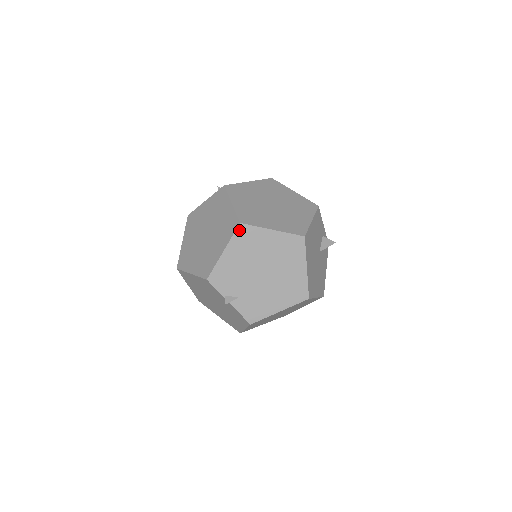
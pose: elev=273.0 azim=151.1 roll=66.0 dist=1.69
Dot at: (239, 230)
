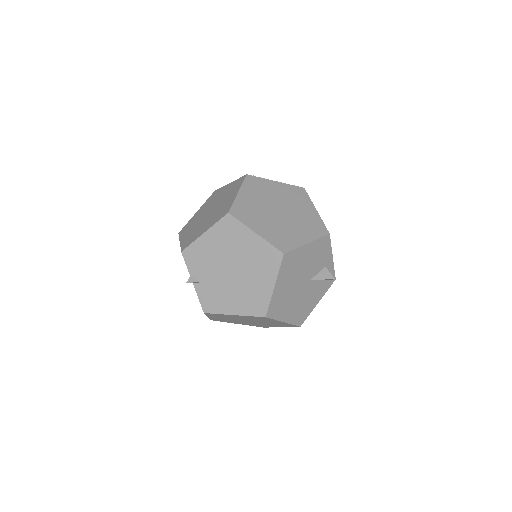
Dot at: (225, 219)
